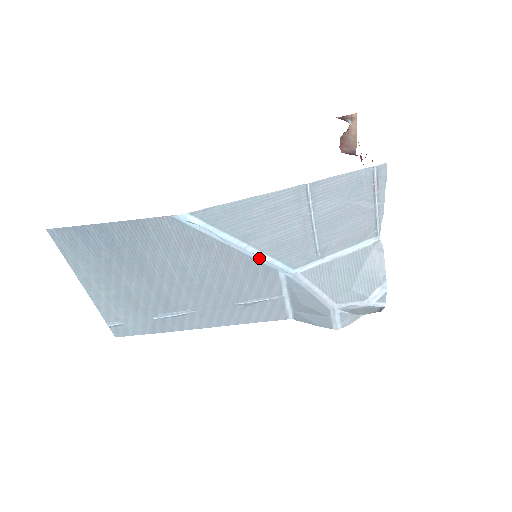
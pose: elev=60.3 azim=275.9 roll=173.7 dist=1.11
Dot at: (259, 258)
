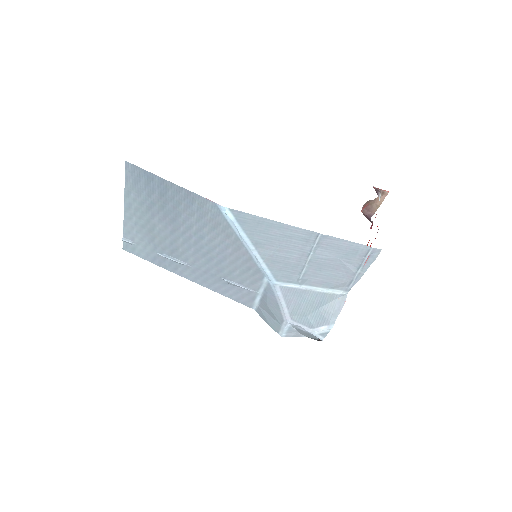
Dot at: (257, 261)
